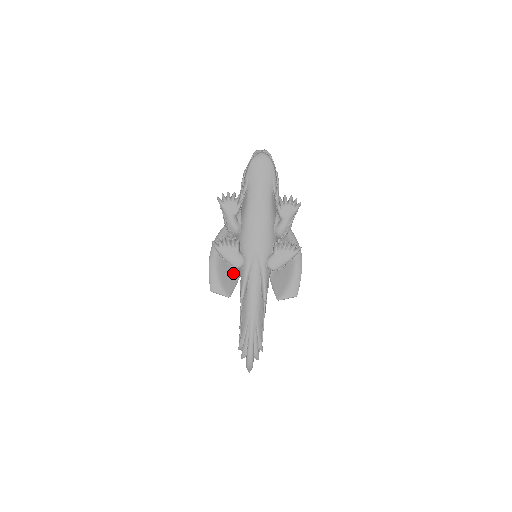
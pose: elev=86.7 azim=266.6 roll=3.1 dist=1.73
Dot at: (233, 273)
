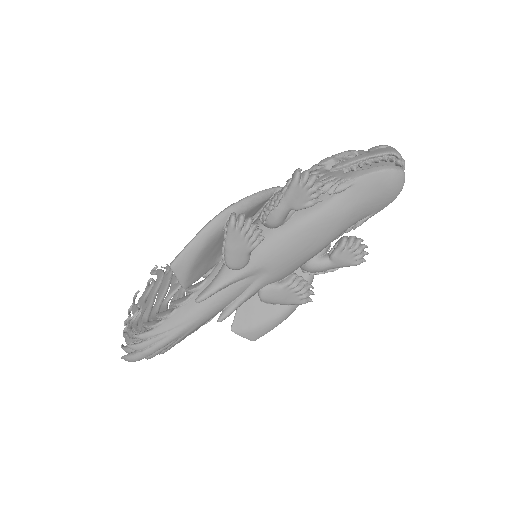
Dot at: (214, 258)
